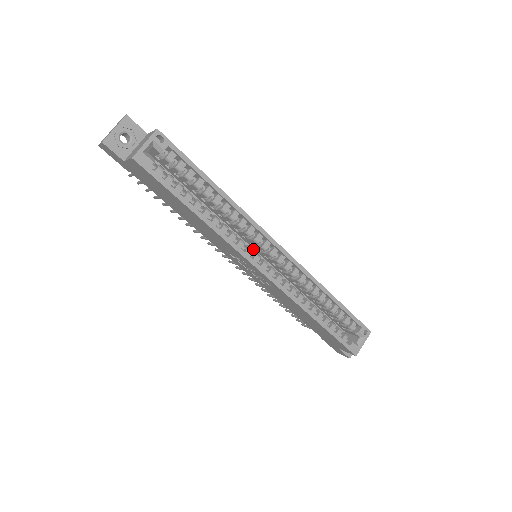
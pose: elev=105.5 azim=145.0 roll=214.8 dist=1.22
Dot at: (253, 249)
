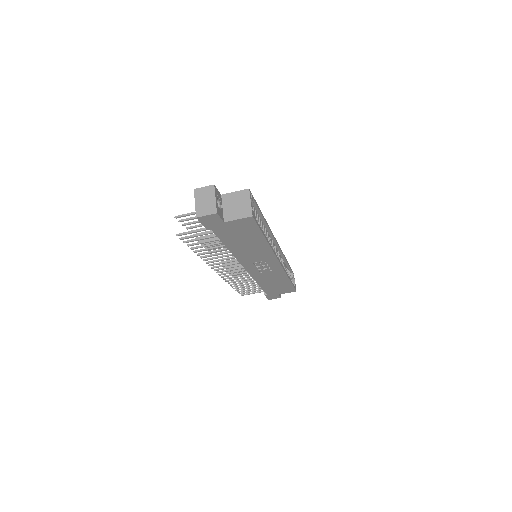
Dot at: occluded
